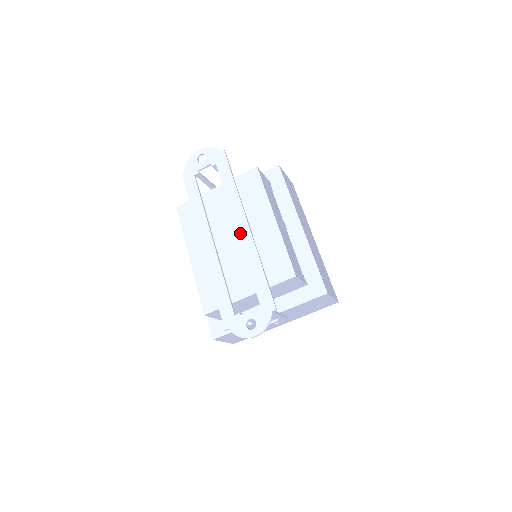
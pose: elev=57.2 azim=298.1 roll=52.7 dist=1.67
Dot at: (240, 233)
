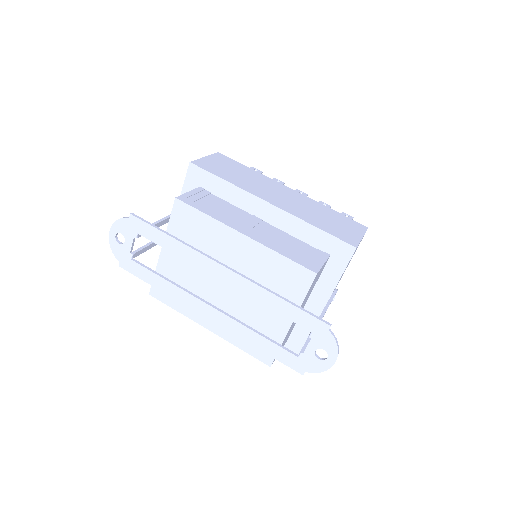
Dot at: (228, 282)
